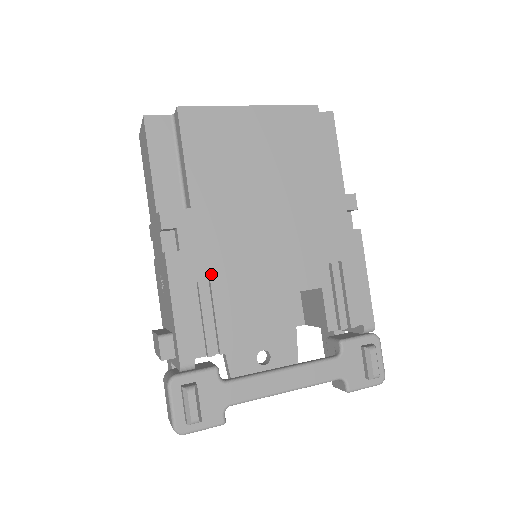
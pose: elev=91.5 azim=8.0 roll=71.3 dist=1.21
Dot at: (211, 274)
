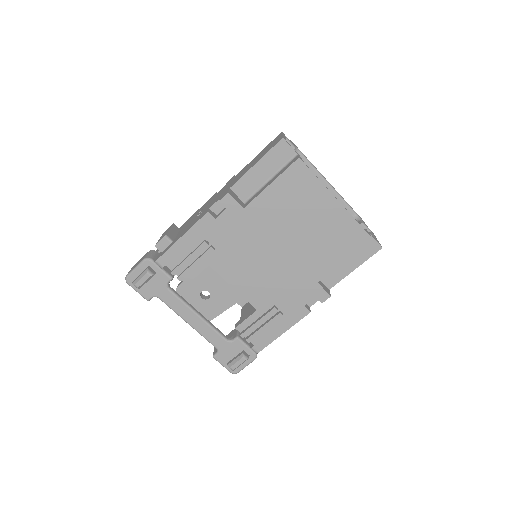
Dot at: (216, 244)
